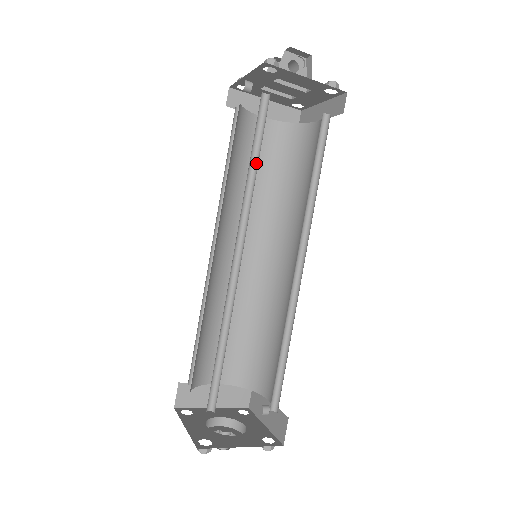
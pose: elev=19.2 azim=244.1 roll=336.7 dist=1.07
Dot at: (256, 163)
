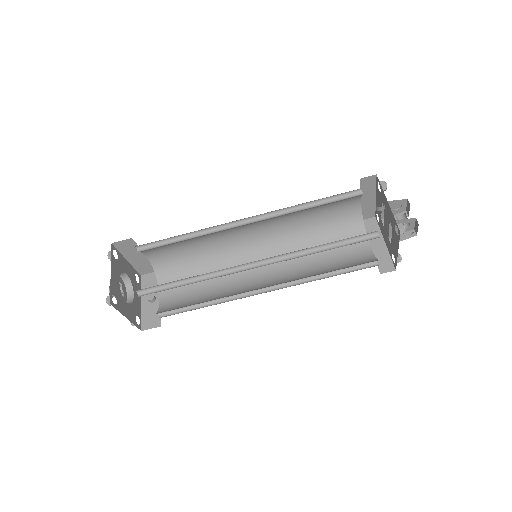
Dot at: (325, 247)
